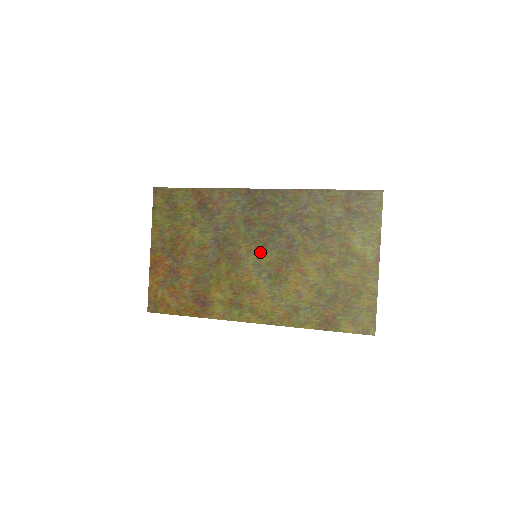
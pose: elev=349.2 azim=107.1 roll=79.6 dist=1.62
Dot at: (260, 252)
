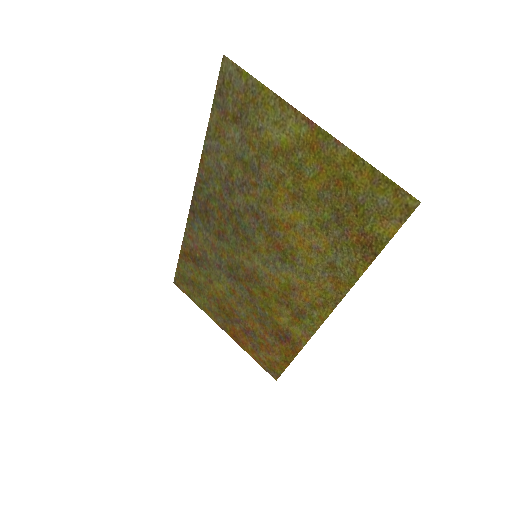
Dot at: (253, 249)
